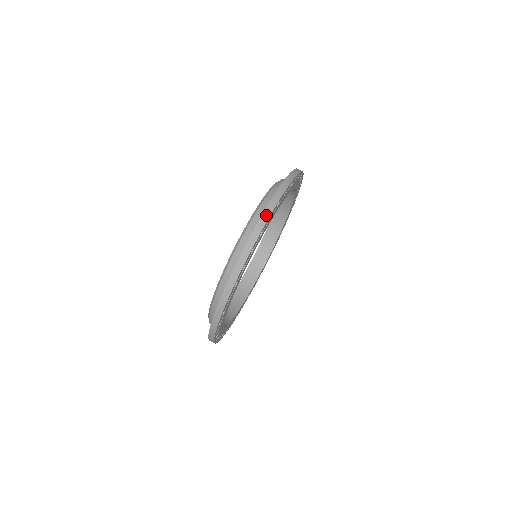
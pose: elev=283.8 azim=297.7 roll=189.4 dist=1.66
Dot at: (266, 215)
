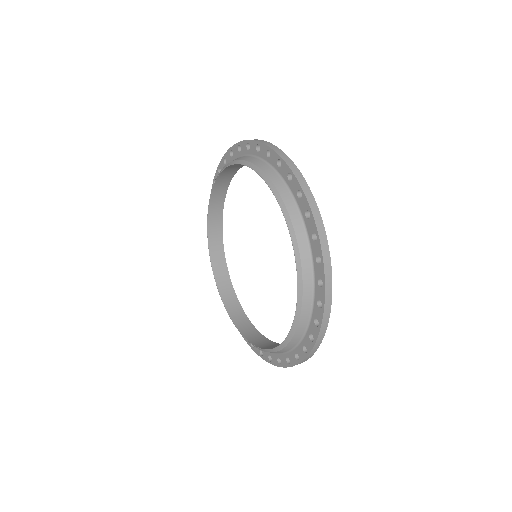
Dot at: occluded
